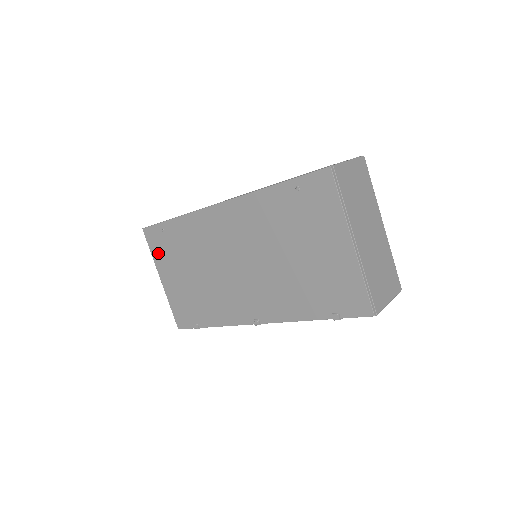
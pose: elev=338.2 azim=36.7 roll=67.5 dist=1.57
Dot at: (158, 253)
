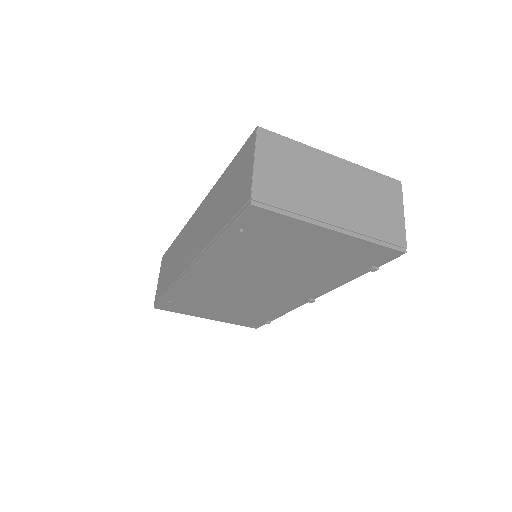
Dot at: (185, 311)
